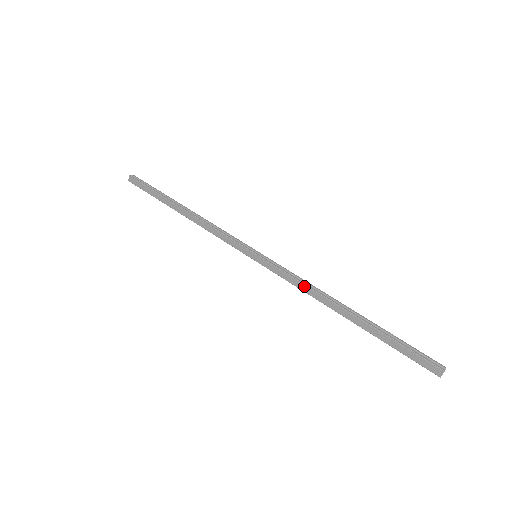
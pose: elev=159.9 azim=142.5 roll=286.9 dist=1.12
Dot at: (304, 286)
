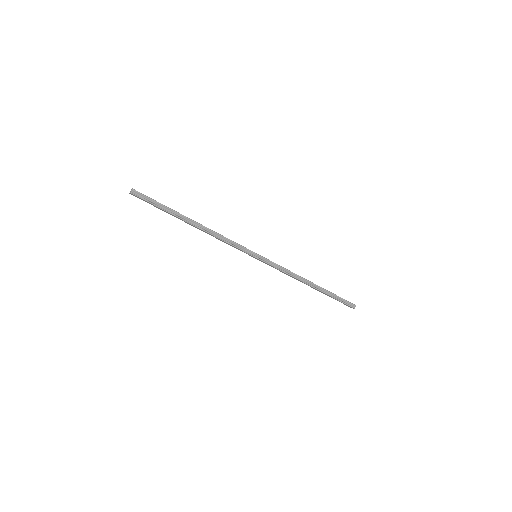
Dot at: (288, 275)
